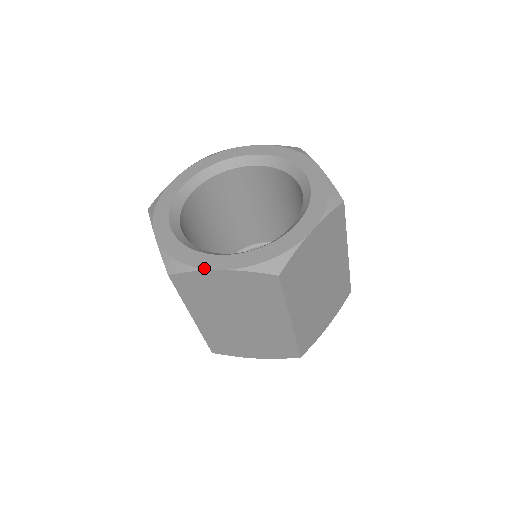
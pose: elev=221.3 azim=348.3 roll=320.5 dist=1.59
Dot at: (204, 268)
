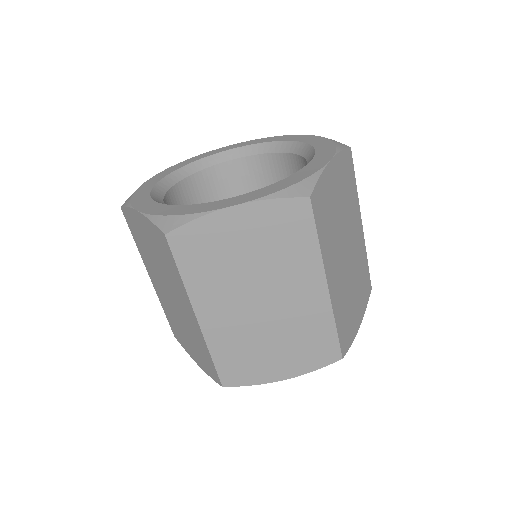
Dot at: (213, 209)
